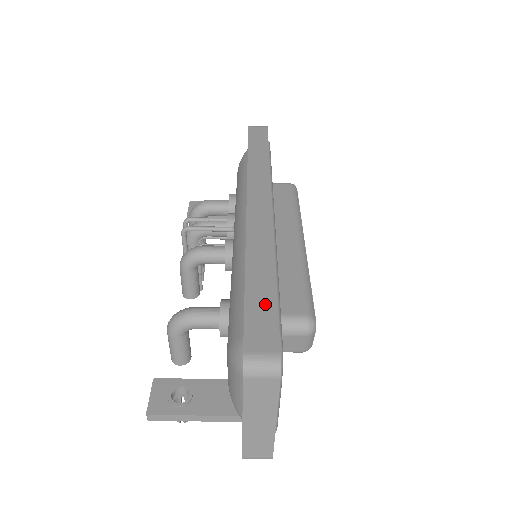
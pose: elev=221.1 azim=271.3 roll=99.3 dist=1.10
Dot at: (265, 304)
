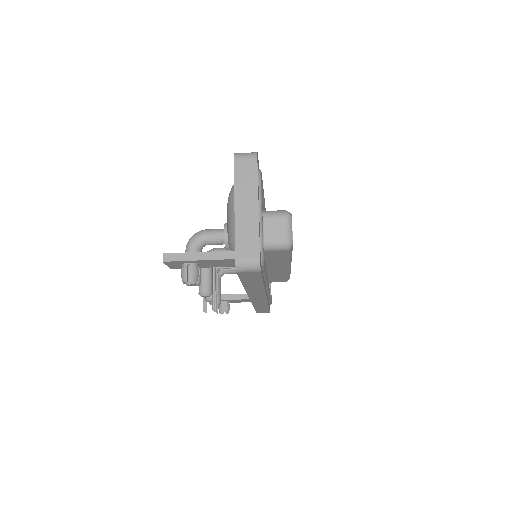
Dot at: occluded
